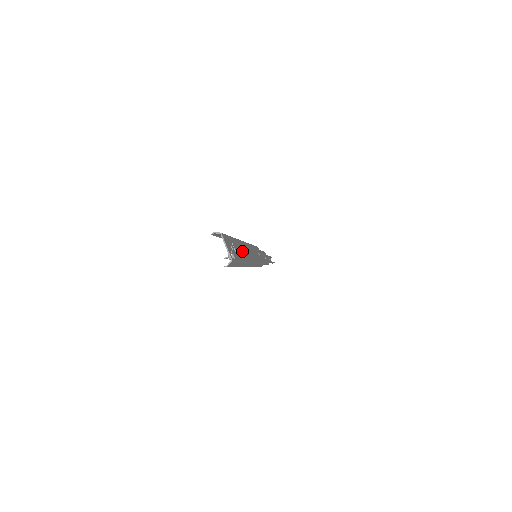
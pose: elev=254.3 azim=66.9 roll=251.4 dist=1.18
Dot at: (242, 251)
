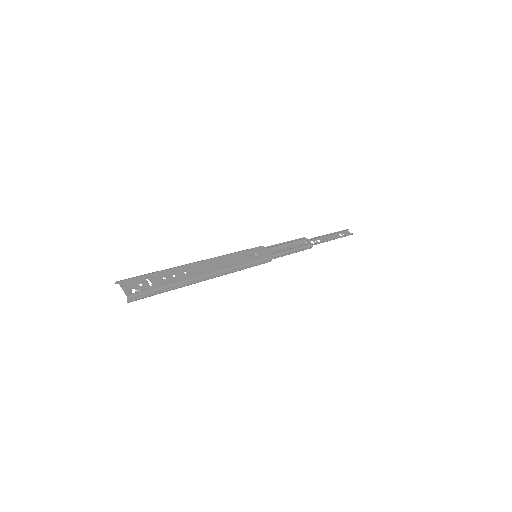
Dot at: (179, 275)
